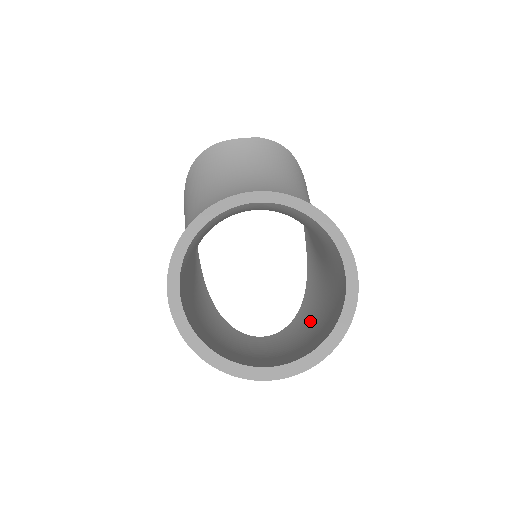
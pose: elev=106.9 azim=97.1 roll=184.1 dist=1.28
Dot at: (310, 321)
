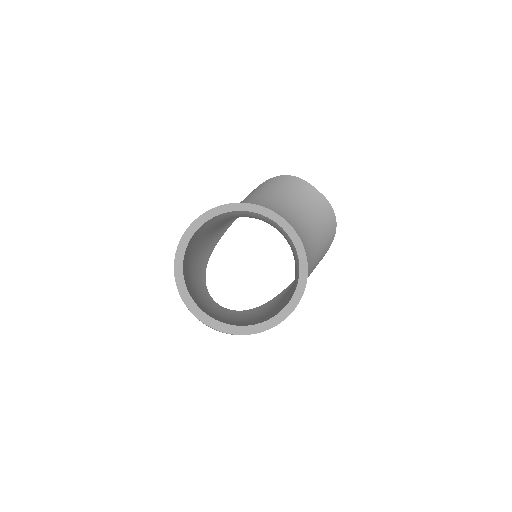
Dot at: (247, 318)
